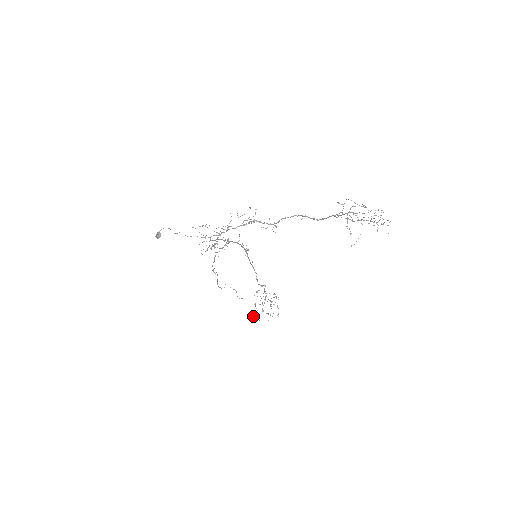
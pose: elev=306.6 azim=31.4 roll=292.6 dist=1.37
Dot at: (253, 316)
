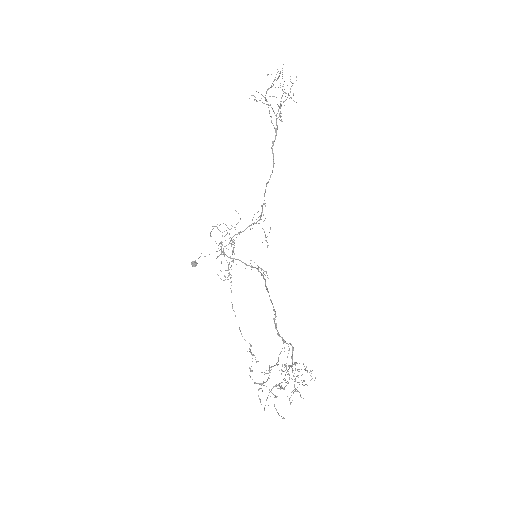
Dot at: (259, 389)
